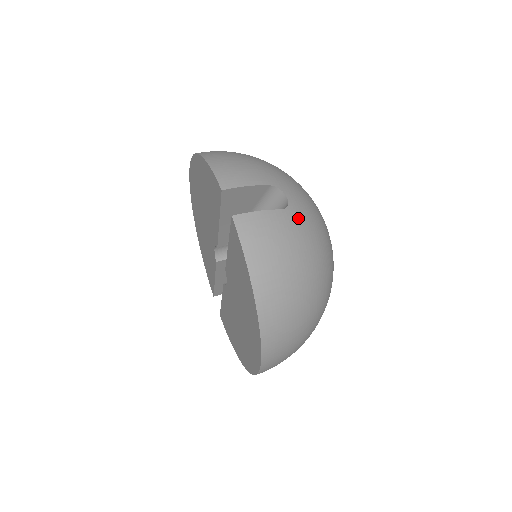
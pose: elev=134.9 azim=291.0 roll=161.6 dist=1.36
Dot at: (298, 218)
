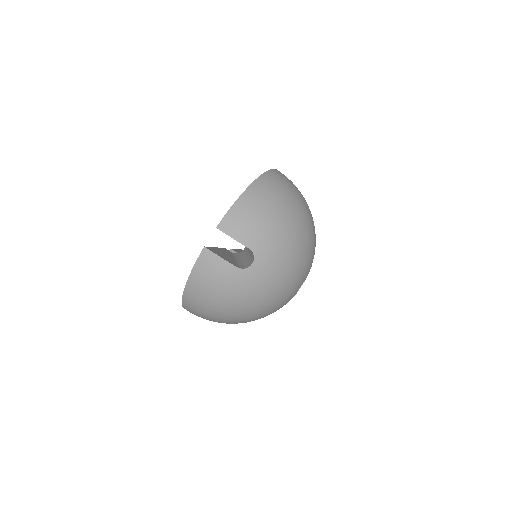
Dot at: (246, 279)
